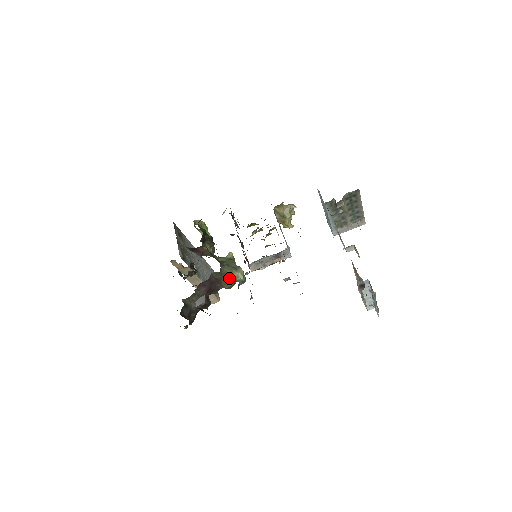
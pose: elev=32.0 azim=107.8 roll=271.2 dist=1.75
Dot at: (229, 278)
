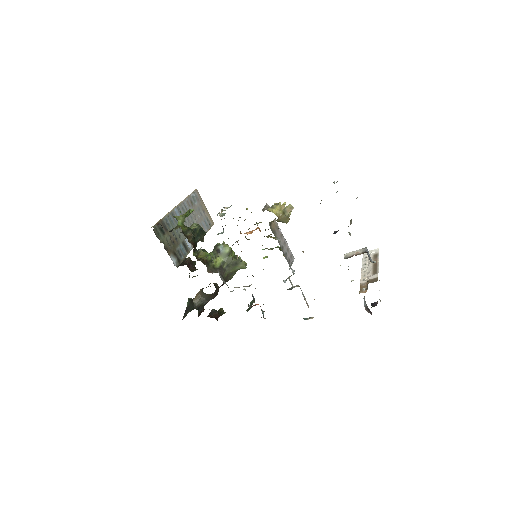
Dot at: (232, 273)
